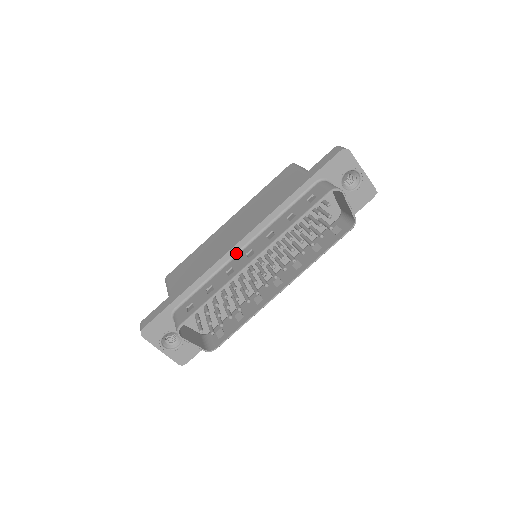
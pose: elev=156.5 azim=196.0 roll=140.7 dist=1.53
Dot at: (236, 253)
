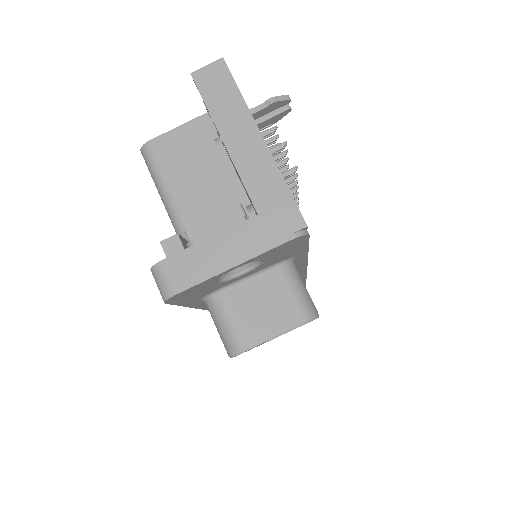
Dot at: occluded
